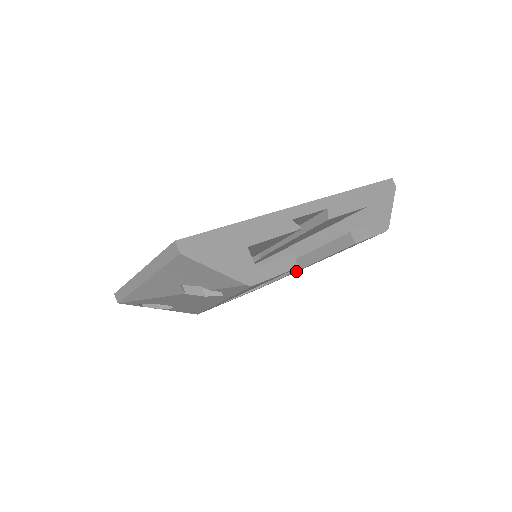
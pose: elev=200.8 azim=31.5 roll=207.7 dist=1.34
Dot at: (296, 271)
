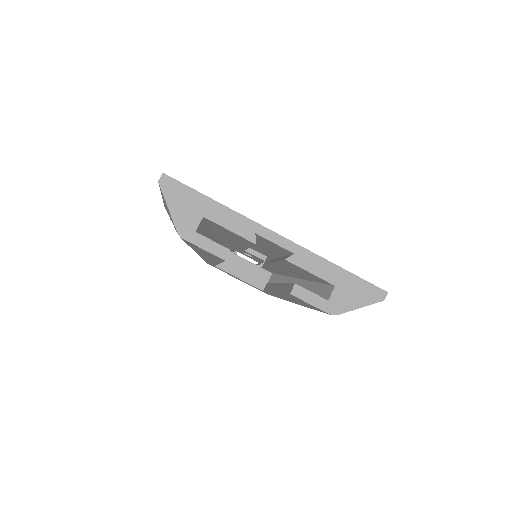
Dot at: (276, 294)
